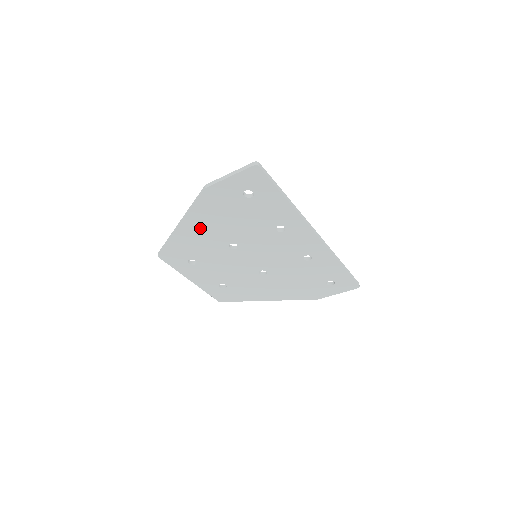
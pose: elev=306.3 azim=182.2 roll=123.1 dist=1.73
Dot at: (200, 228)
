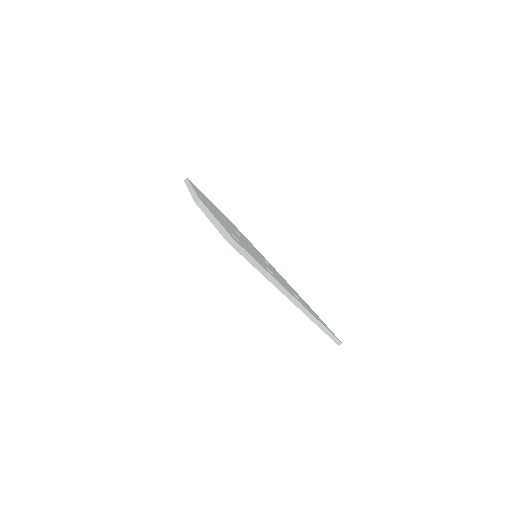
Dot at: occluded
